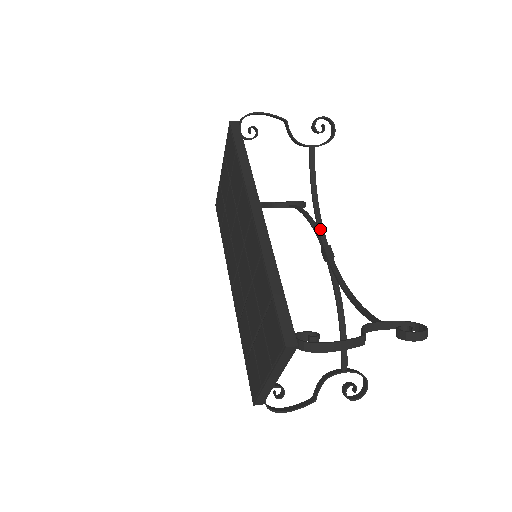
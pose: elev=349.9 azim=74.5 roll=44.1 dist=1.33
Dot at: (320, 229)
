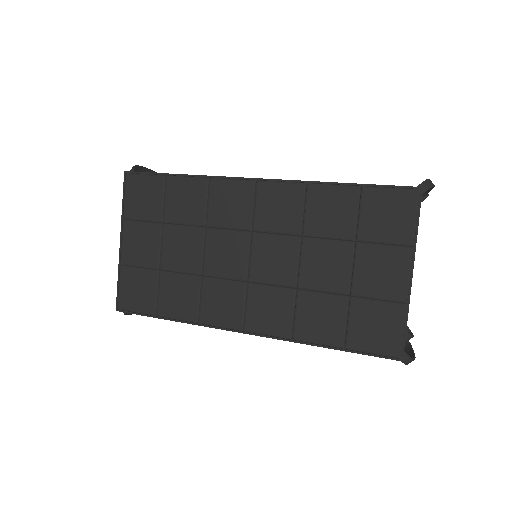
Dot at: occluded
